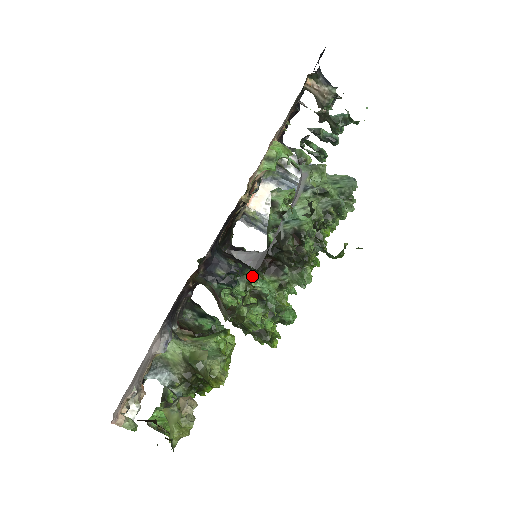
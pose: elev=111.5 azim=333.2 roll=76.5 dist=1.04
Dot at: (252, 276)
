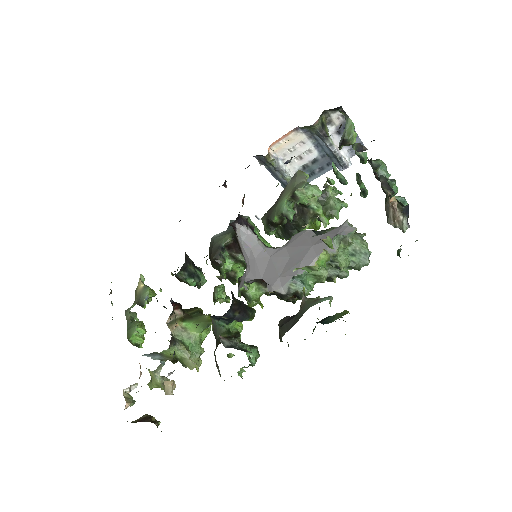
Dot at: (249, 358)
